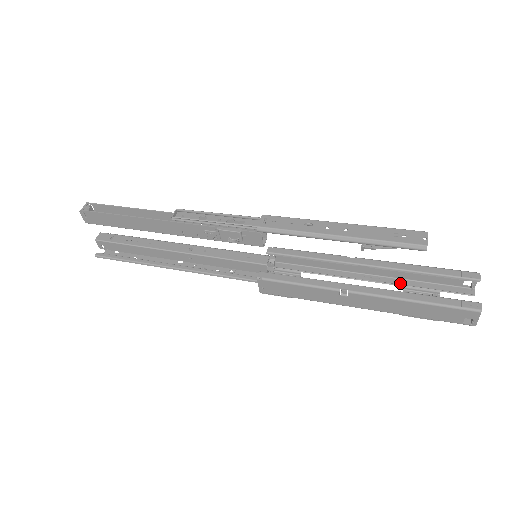
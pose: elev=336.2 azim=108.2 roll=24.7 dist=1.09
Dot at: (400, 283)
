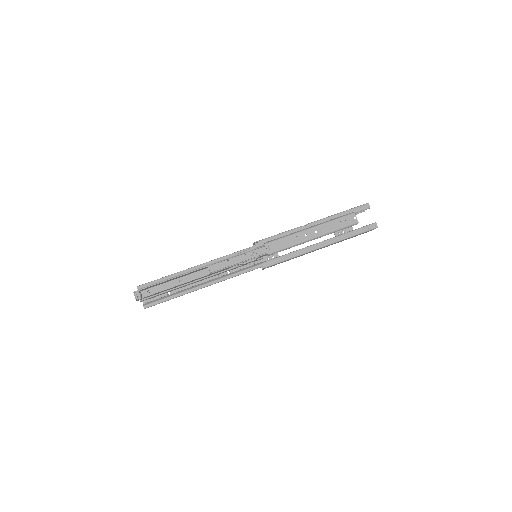
Dot at: occluded
